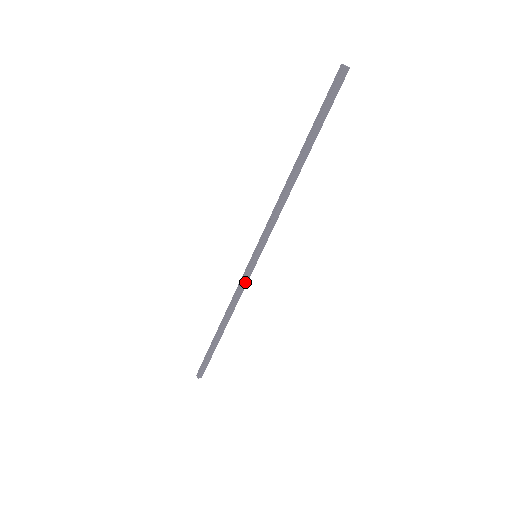
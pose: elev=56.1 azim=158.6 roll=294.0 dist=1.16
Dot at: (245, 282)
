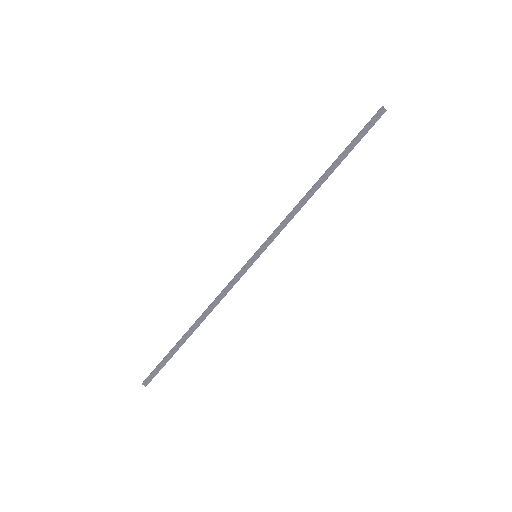
Dot at: (235, 281)
